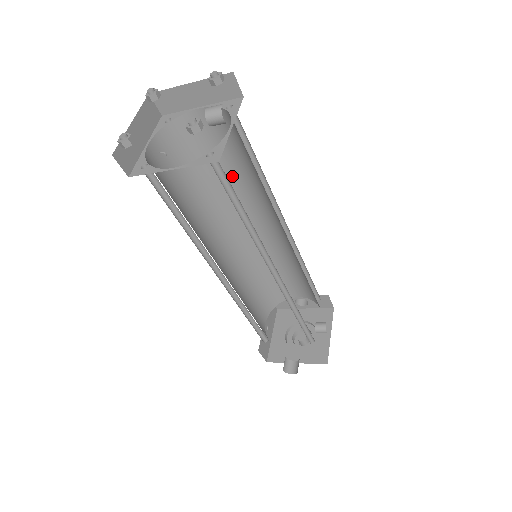
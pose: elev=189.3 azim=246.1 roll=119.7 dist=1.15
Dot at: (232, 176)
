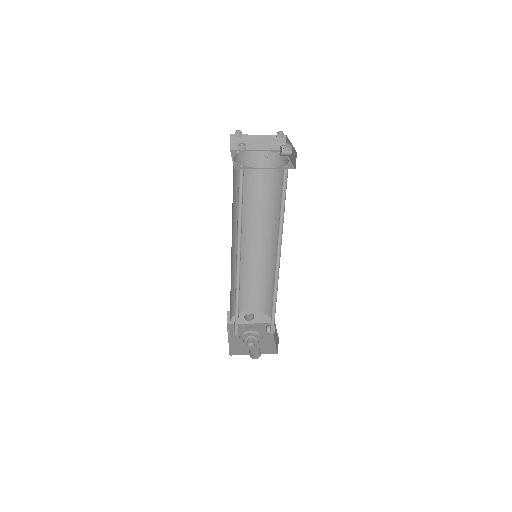
Dot at: (253, 200)
